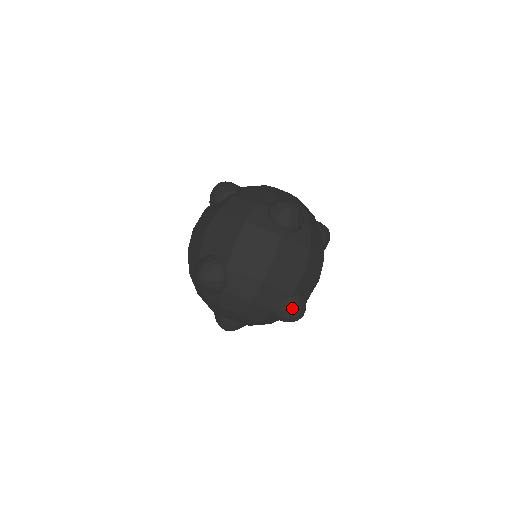
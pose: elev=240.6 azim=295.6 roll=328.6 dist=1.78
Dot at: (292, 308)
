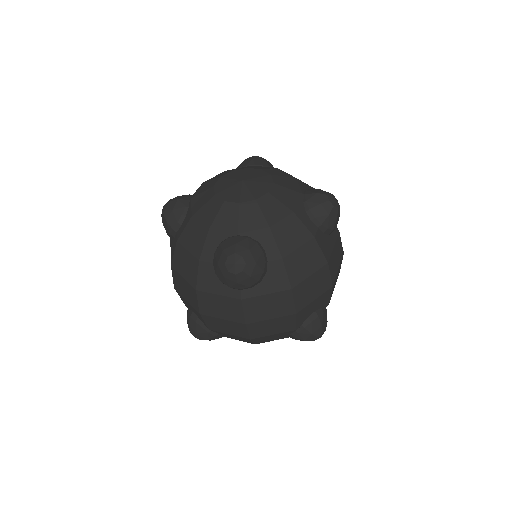
Dot at: (303, 338)
